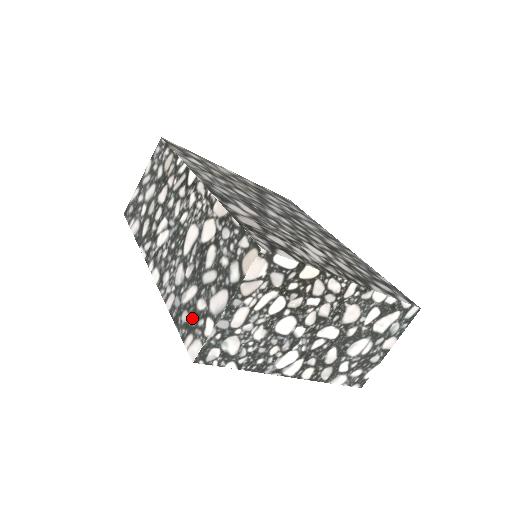
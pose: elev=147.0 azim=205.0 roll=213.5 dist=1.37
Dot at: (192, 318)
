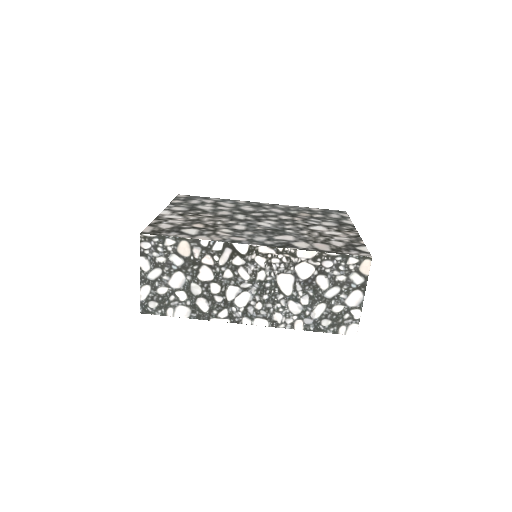
Dot at: (335, 319)
